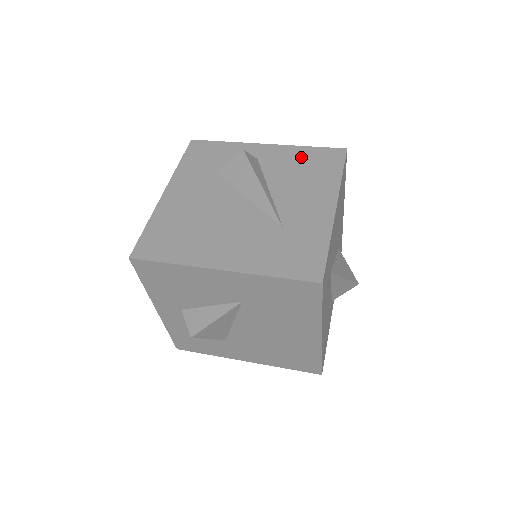
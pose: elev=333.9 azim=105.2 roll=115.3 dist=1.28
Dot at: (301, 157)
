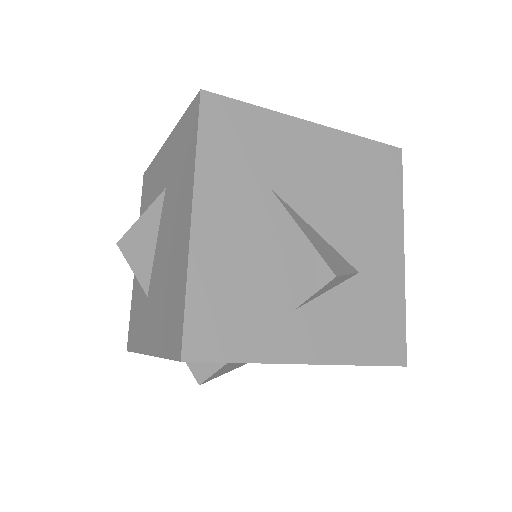
Dot at: occluded
